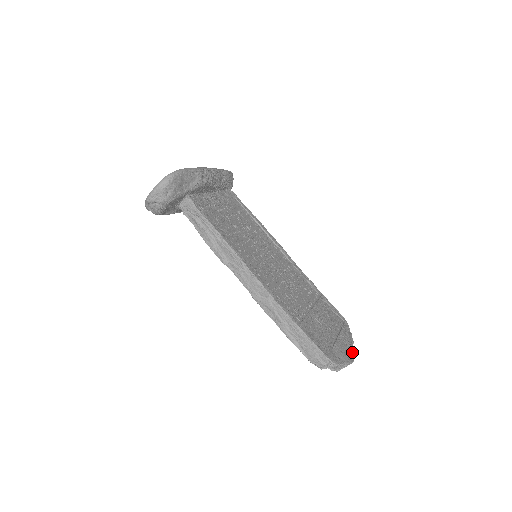
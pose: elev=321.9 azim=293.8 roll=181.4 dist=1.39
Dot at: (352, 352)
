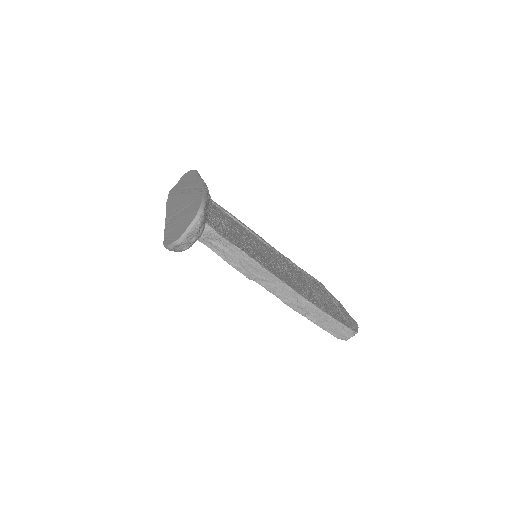
Dot at: (348, 313)
